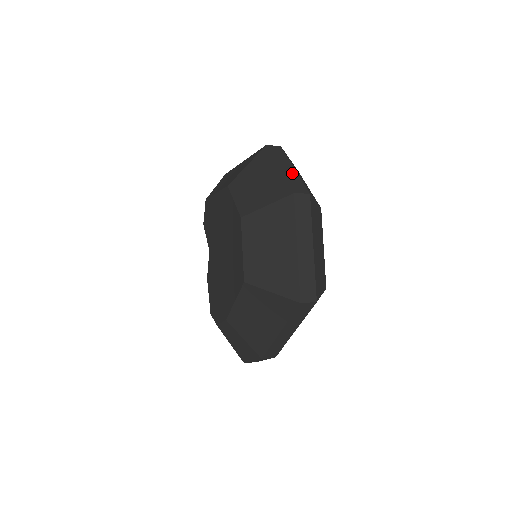
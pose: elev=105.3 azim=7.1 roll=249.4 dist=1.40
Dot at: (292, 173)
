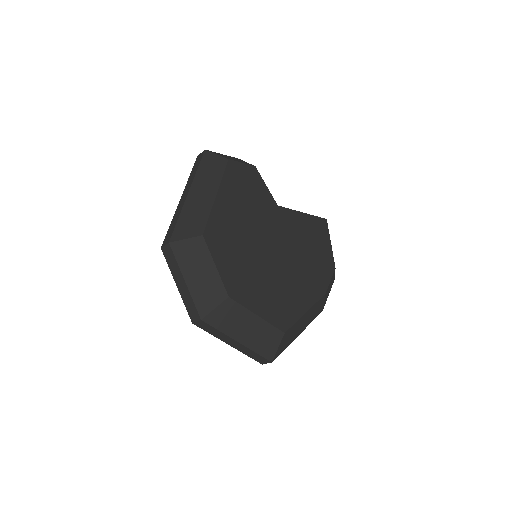
Dot at: (185, 291)
